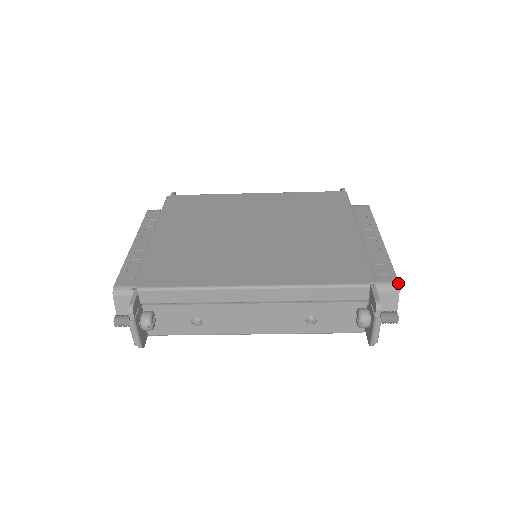
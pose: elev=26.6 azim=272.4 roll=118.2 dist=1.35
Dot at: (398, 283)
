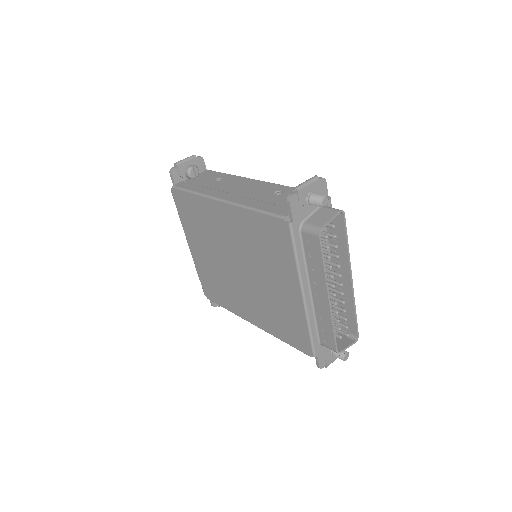
Dot at: (336, 352)
